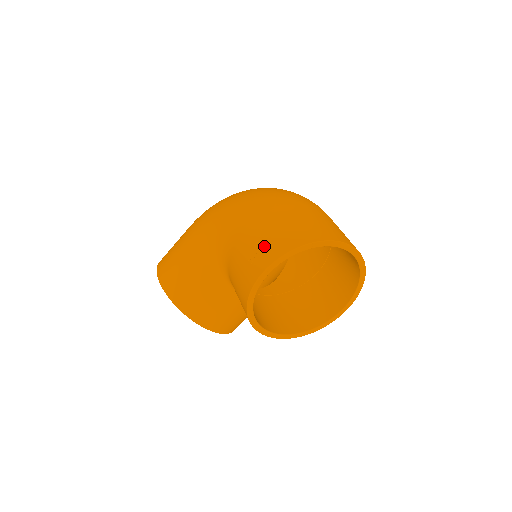
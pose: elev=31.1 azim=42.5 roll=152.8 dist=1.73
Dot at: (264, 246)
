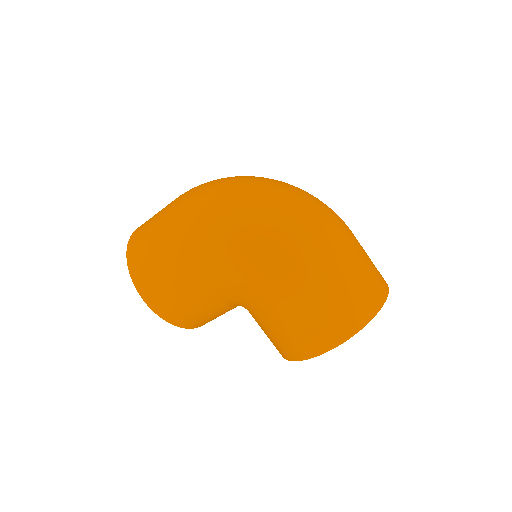
Dot at: (317, 329)
